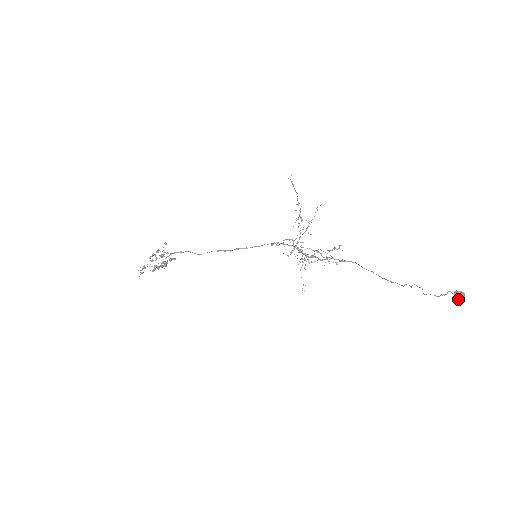
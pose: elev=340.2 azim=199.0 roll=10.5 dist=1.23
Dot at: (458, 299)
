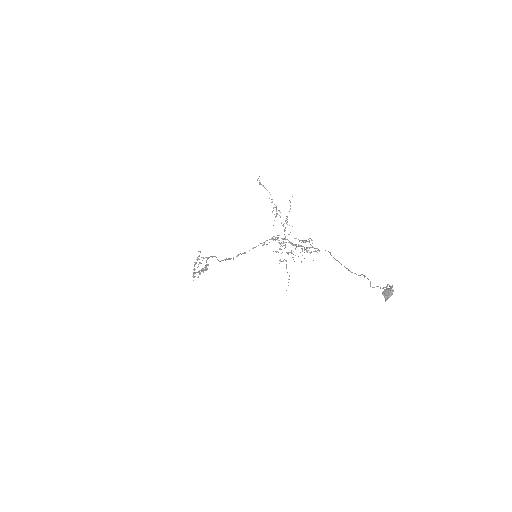
Dot at: (386, 299)
